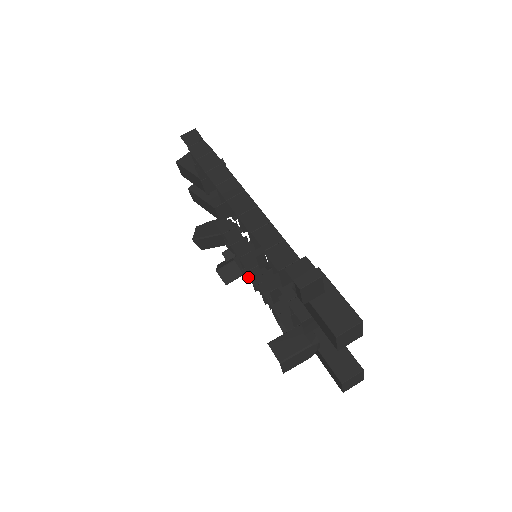
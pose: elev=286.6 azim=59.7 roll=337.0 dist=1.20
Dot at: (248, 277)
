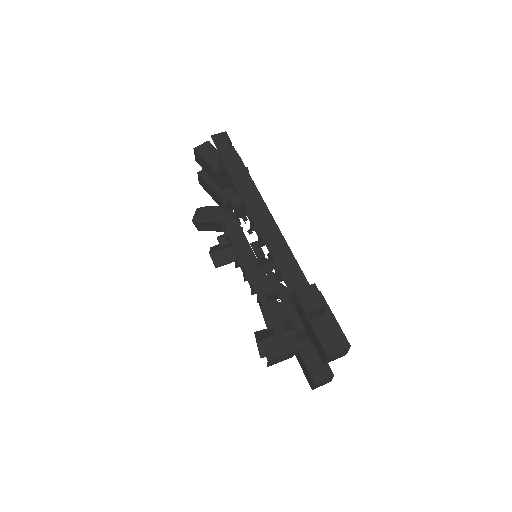
Dot at: (239, 266)
